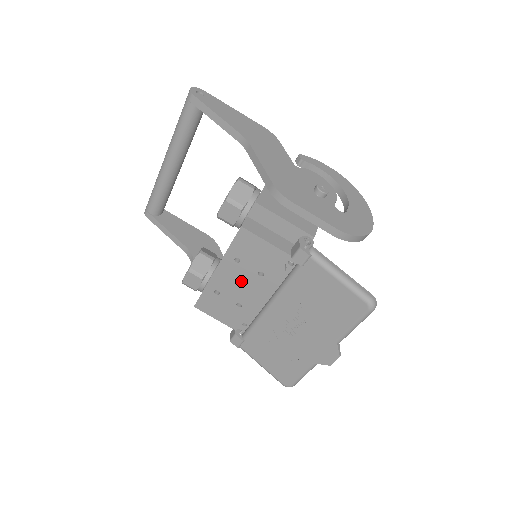
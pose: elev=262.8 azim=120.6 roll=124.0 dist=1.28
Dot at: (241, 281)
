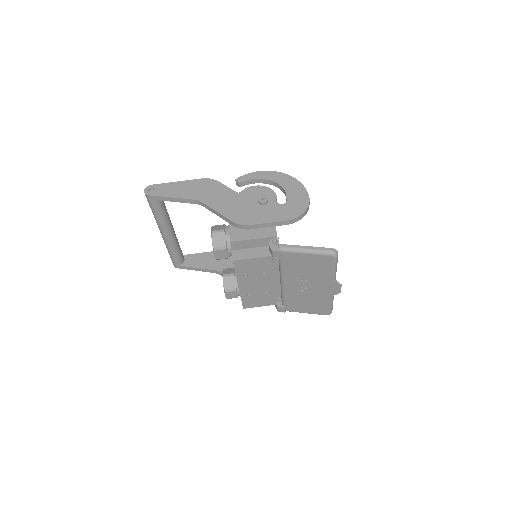
Dot at: (257, 282)
